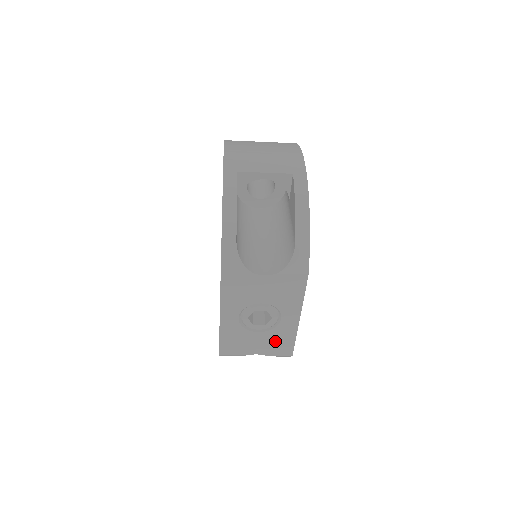
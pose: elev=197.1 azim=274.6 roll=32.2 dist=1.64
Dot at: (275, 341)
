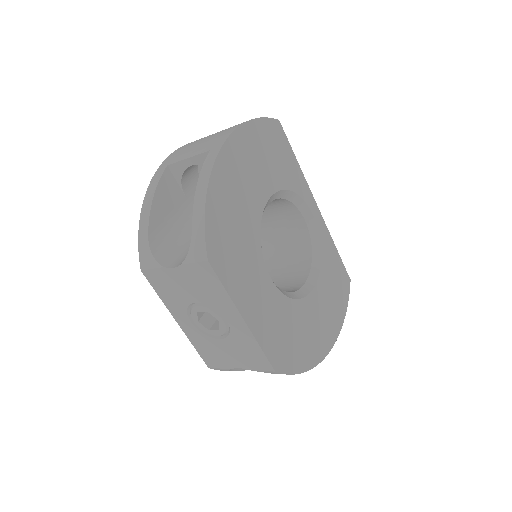
Dot at: (243, 351)
